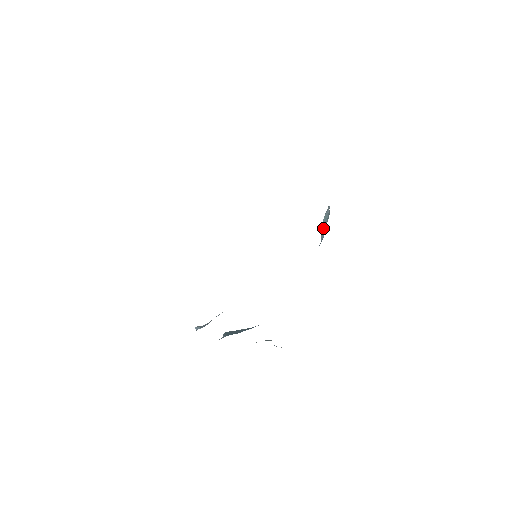
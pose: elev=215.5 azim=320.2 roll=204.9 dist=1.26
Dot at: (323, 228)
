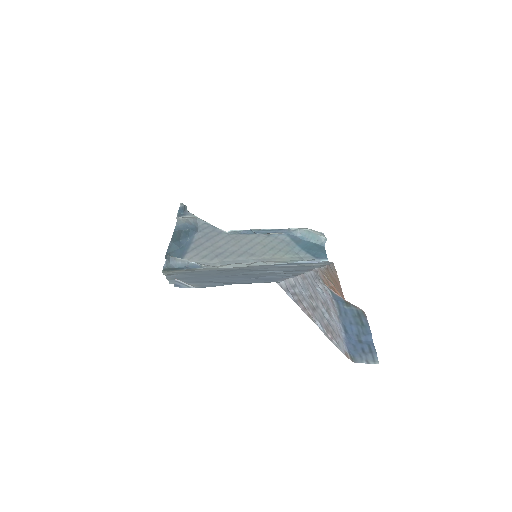
Dot at: (305, 234)
